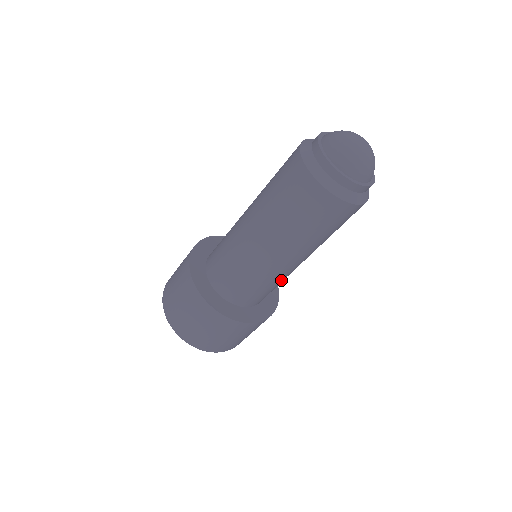
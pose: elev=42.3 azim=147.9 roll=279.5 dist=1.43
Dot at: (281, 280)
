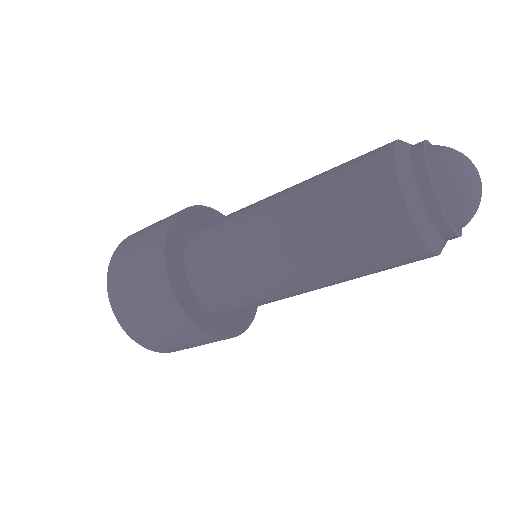
Dot at: (262, 295)
